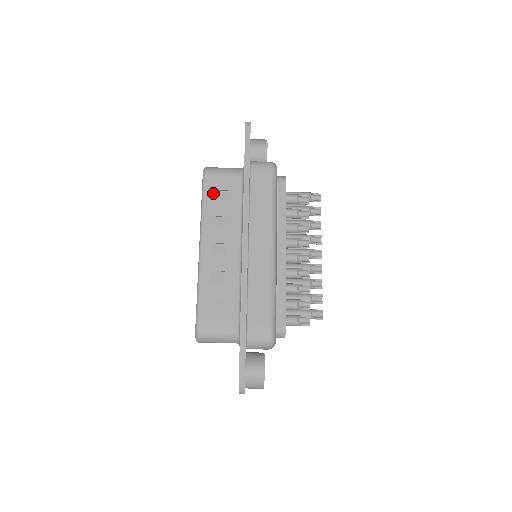
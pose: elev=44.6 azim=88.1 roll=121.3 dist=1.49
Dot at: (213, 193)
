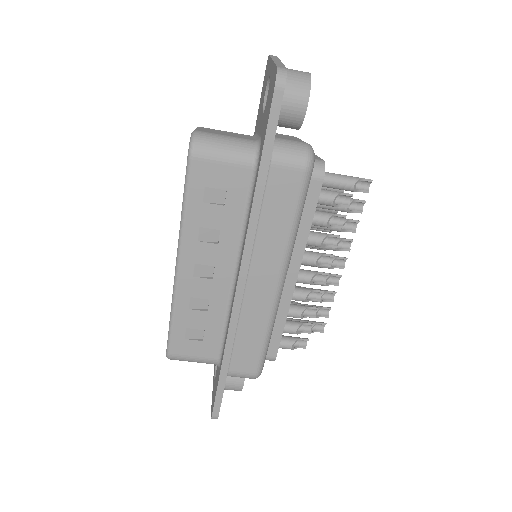
Dot at: (202, 191)
